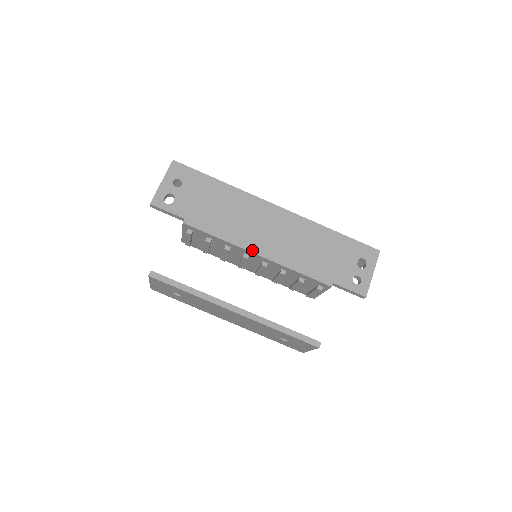
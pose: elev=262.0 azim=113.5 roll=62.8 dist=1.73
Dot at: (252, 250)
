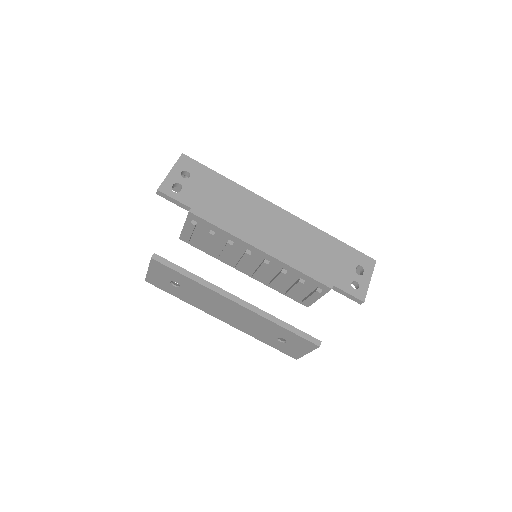
Dot at: (256, 245)
